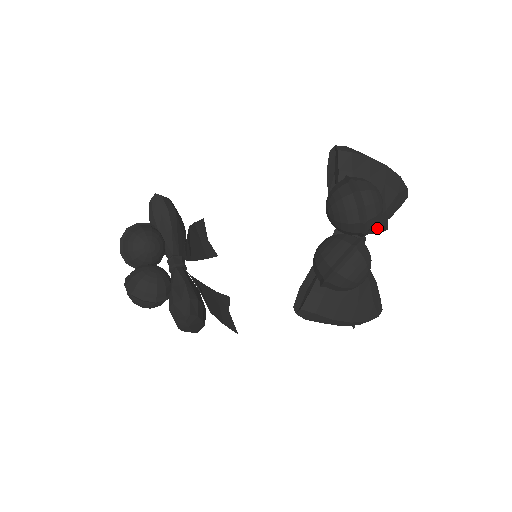
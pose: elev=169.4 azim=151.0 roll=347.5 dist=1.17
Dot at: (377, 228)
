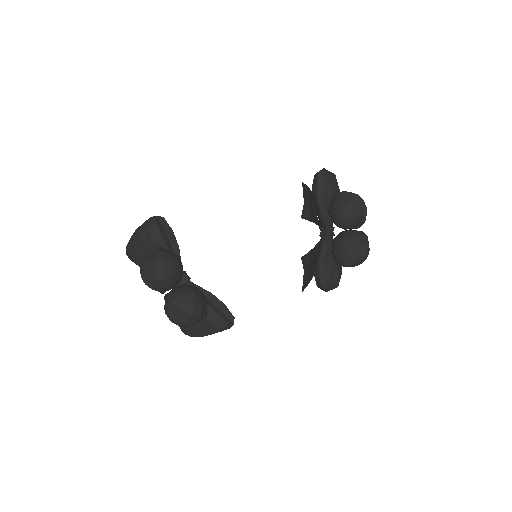
Dot at: (314, 219)
